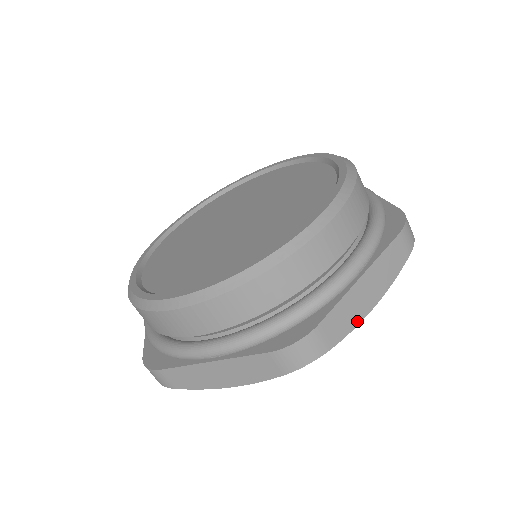
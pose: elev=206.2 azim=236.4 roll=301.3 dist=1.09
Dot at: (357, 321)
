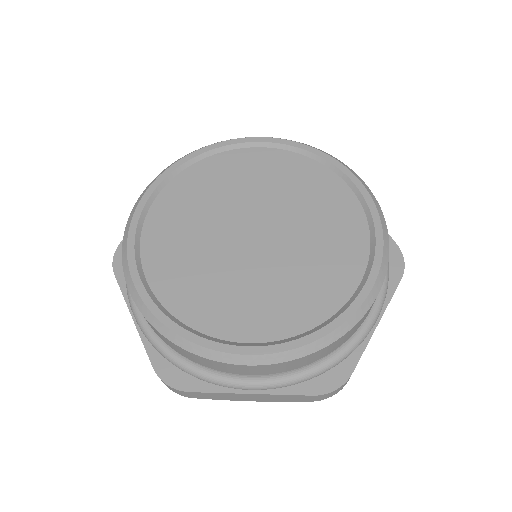
Dot at: occluded
